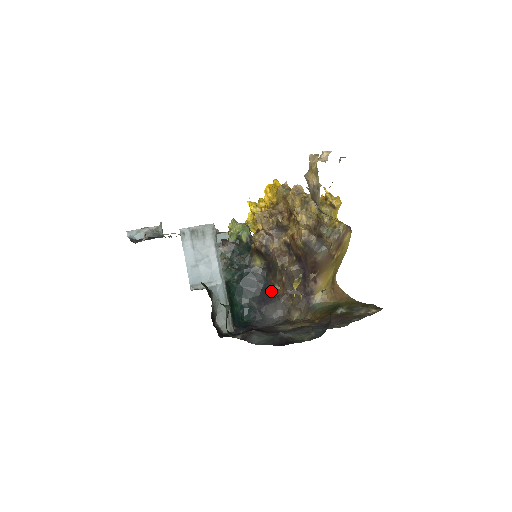
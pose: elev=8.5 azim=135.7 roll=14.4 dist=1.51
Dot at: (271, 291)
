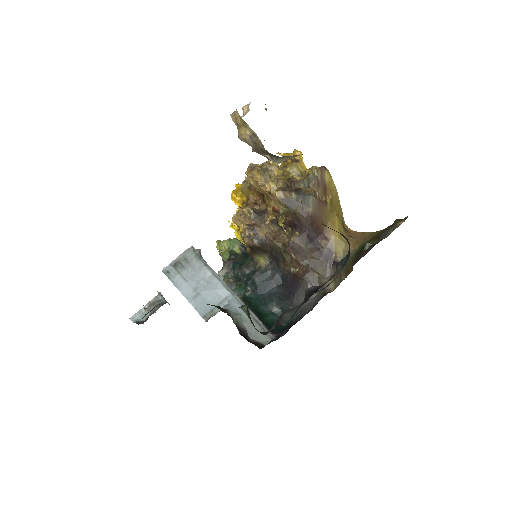
Dot at: (291, 279)
